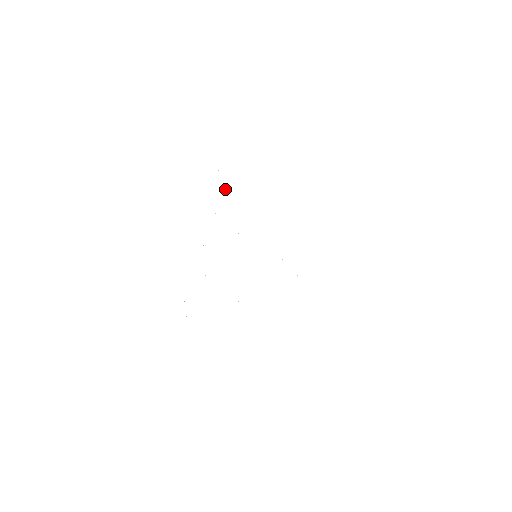
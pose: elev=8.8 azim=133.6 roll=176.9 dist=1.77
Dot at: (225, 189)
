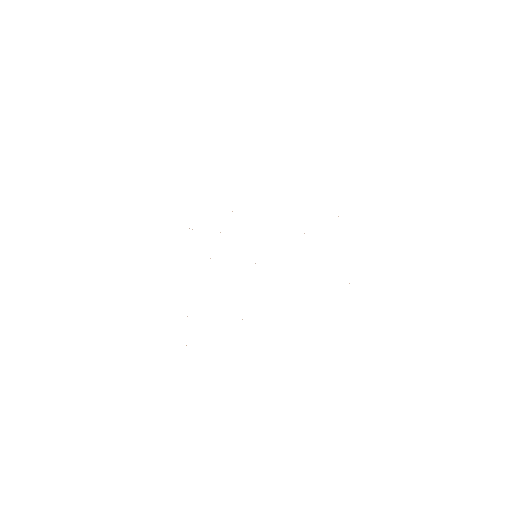
Dot at: occluded
